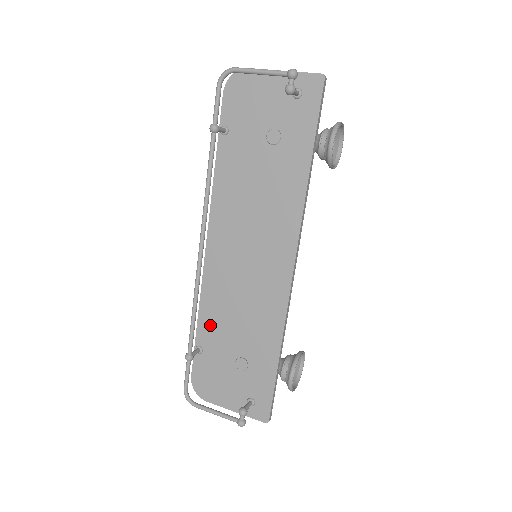
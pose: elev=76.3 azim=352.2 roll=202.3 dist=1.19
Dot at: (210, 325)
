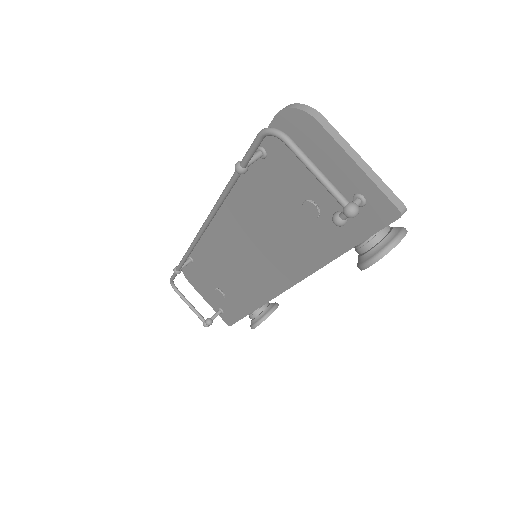
Dot at: (203, 257)
